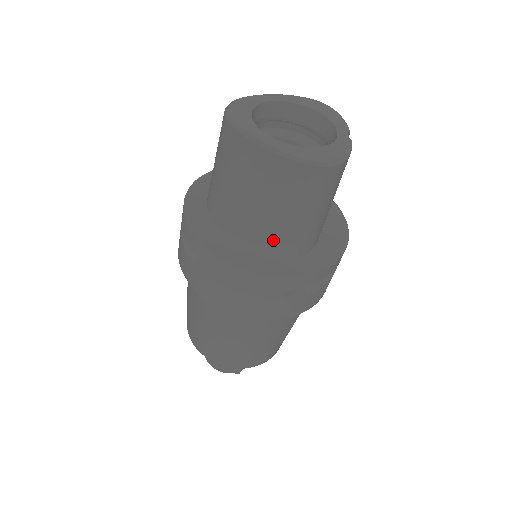
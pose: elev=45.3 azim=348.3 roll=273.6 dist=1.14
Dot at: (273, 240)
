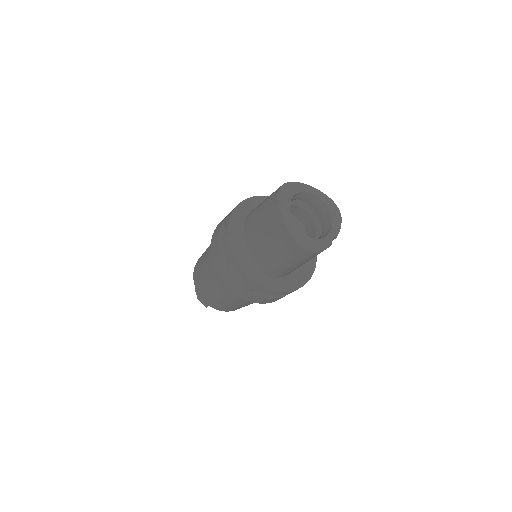
Dot at: (263, 261)
